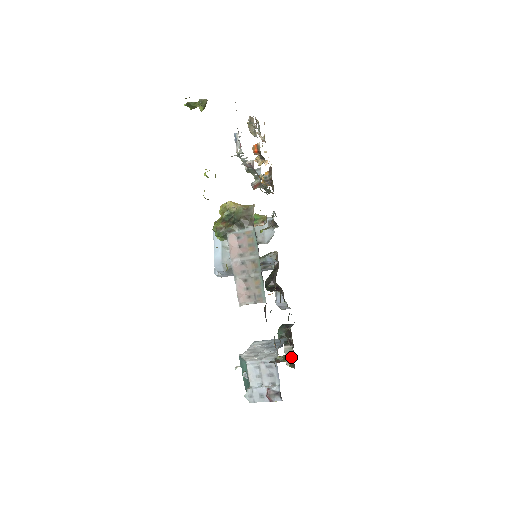
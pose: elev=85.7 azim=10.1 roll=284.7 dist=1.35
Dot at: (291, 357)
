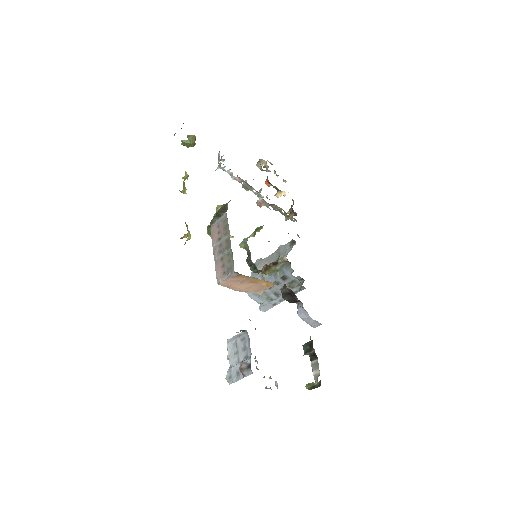
Dot at: (318, 373)
